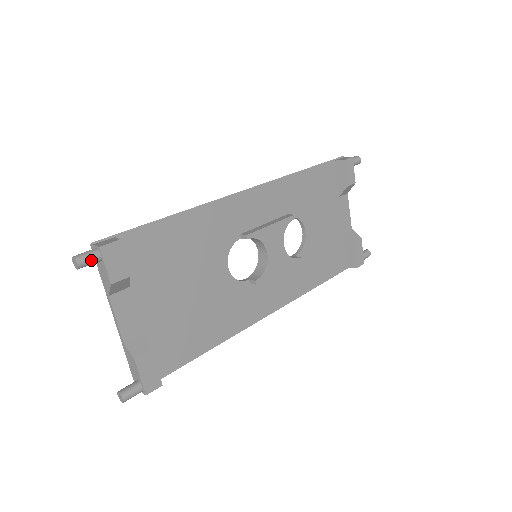
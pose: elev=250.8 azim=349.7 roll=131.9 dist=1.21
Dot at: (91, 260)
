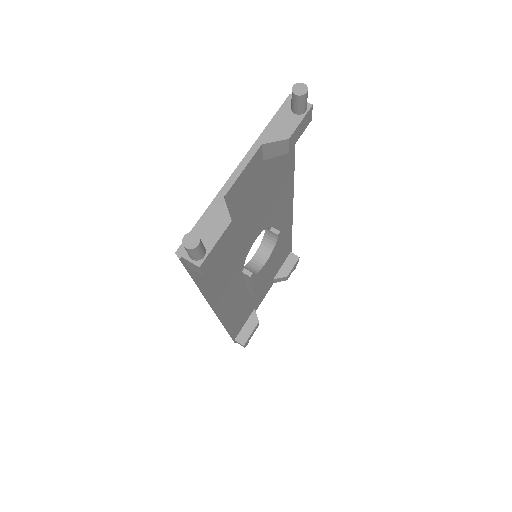
Dot at: (305, 104)
